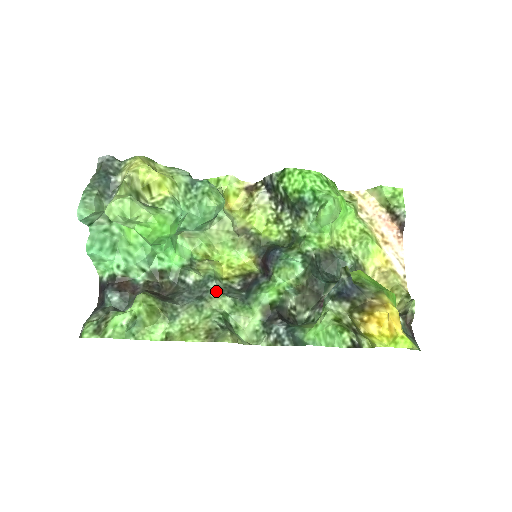
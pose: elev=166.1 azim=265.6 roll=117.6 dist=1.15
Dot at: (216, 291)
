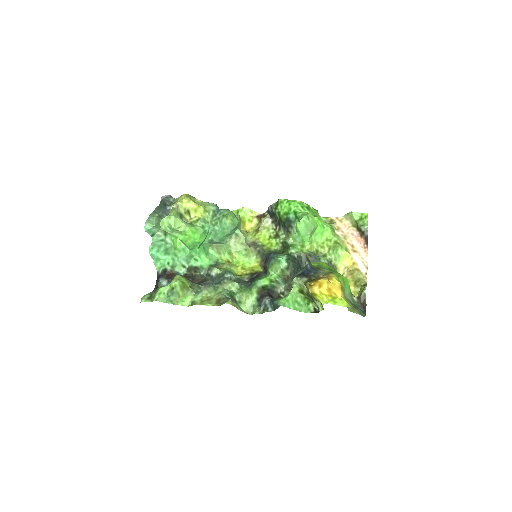
Dot at: occluded
